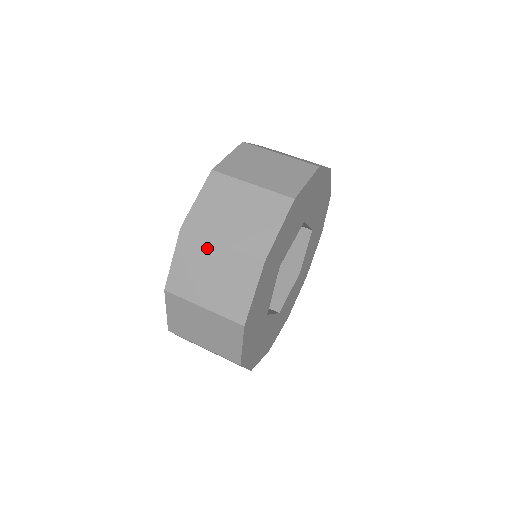
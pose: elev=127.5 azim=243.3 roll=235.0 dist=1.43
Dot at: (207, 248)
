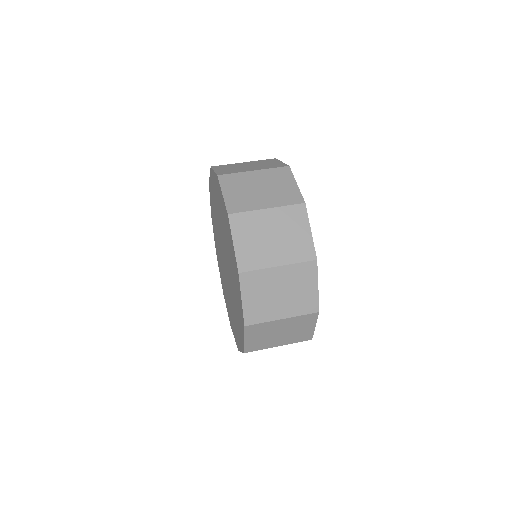
Dot at: (257, 218)
